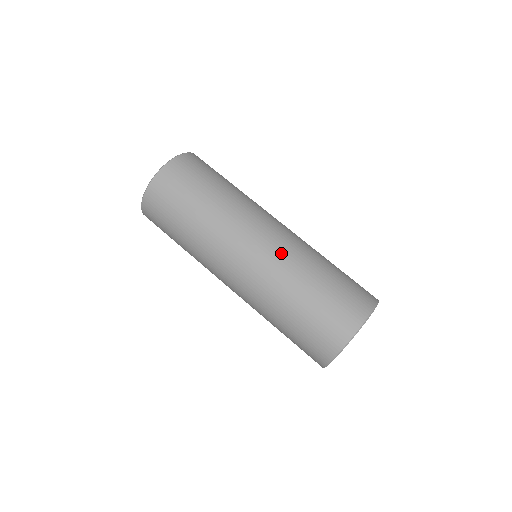
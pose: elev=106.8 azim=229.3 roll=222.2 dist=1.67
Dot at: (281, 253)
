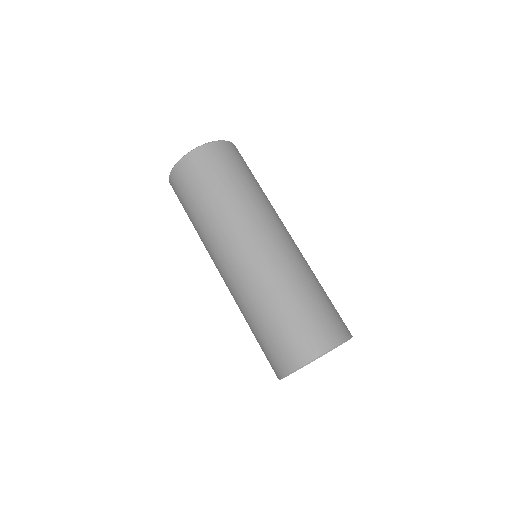
Dot at: (260, 269)
